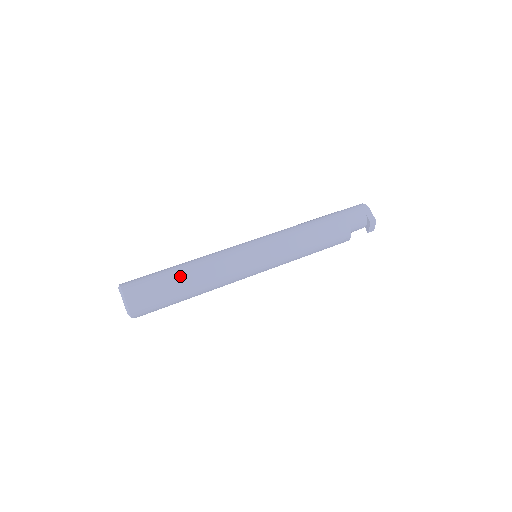
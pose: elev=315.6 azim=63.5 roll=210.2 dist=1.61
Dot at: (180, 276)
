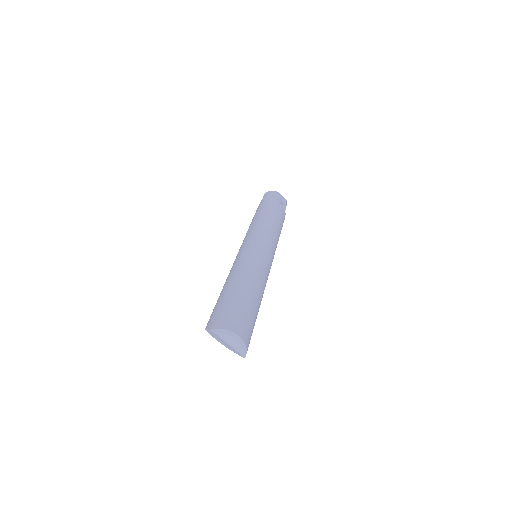
Dot at: (250, 292)
